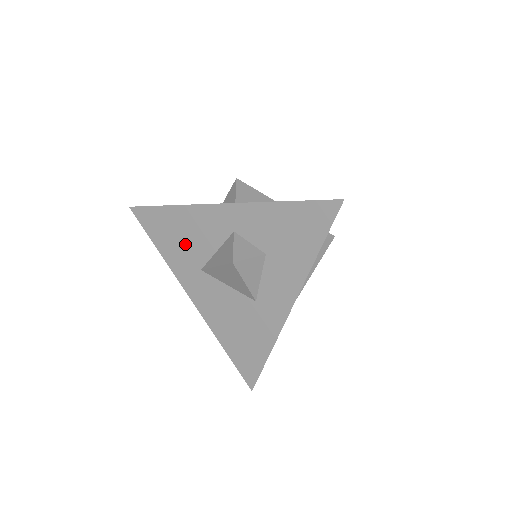
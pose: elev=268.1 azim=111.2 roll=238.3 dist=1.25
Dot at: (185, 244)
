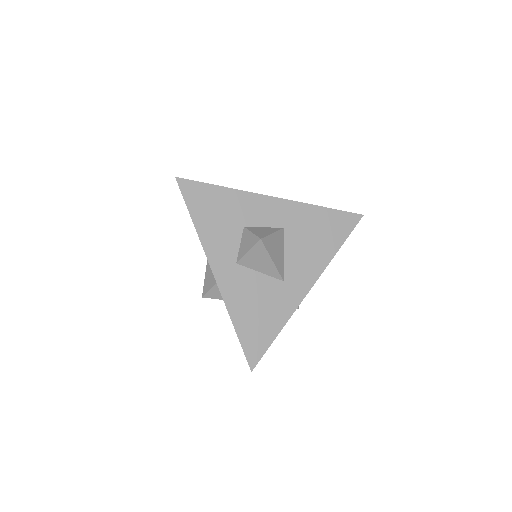
Dot at: occluded
